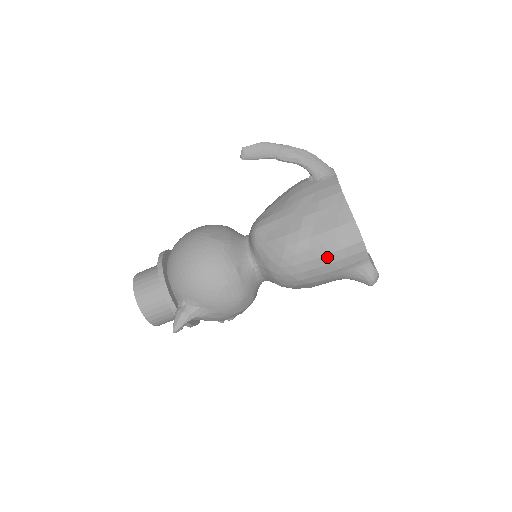
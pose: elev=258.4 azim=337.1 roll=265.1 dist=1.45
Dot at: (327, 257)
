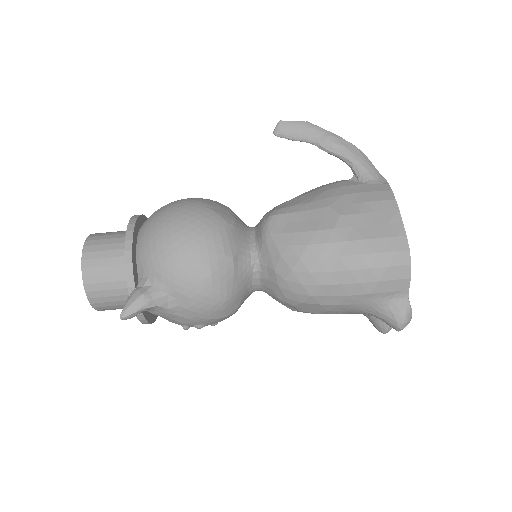
Dot at: (360, 272)
